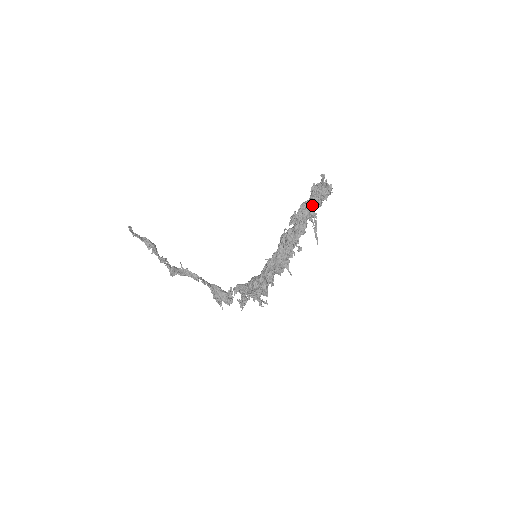
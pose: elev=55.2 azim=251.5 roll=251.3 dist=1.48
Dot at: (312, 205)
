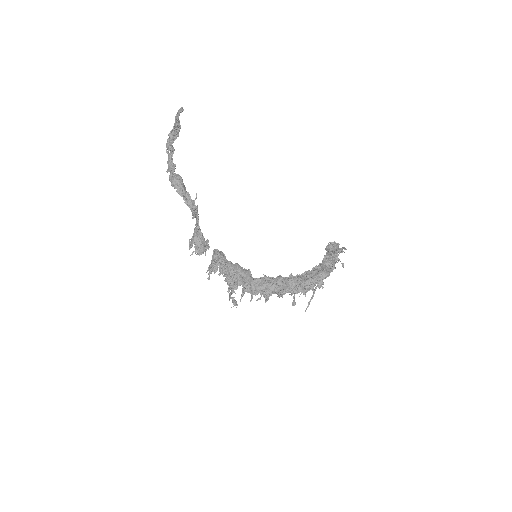
Dot at: occluded
